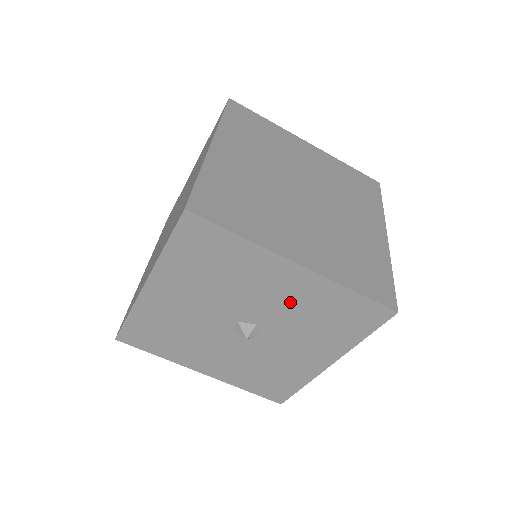
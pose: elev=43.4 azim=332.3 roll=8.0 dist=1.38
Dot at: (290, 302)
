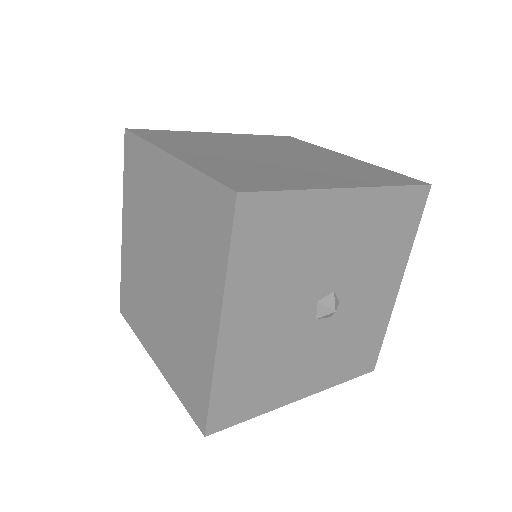
Dot at: (354, 239)
